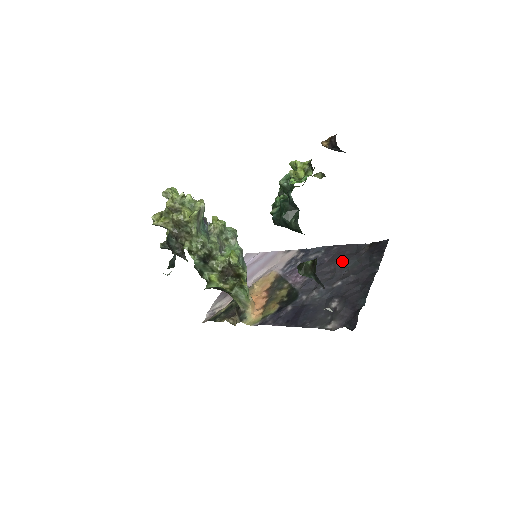
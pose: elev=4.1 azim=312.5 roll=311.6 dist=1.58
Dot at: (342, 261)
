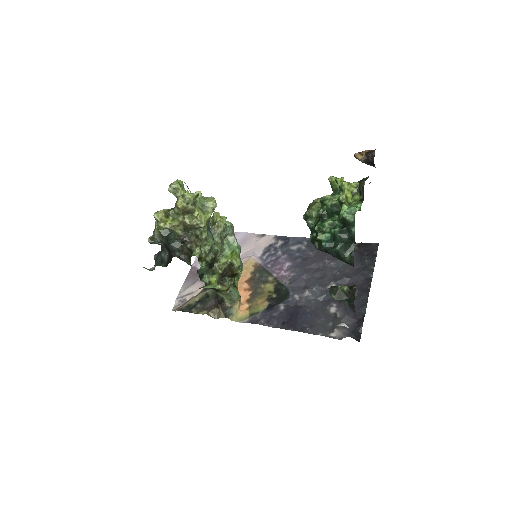
Dot at: (332, 260)
